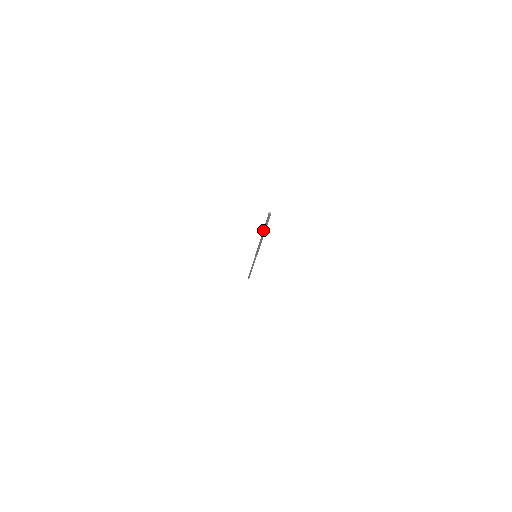
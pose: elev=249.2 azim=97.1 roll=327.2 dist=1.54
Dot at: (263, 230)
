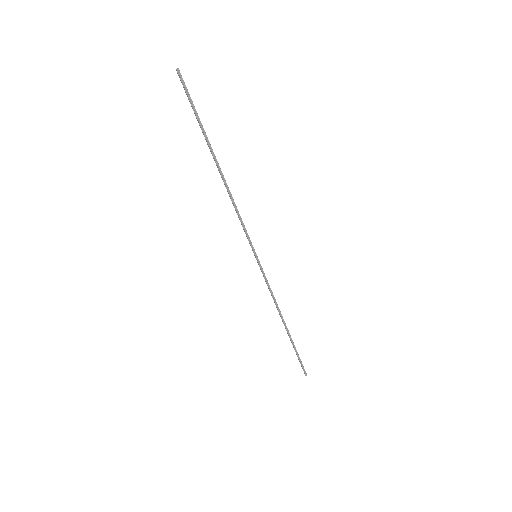
Dot at: occluded
